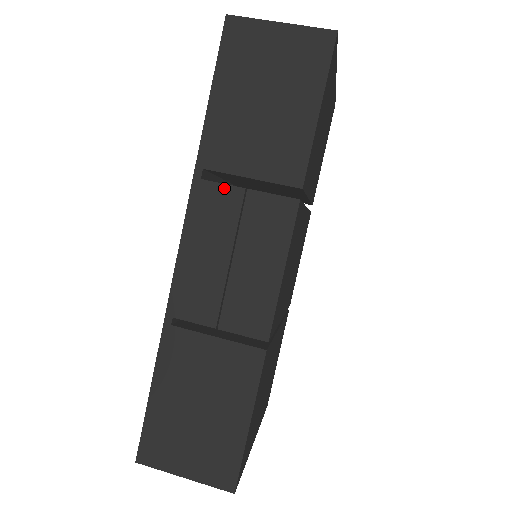
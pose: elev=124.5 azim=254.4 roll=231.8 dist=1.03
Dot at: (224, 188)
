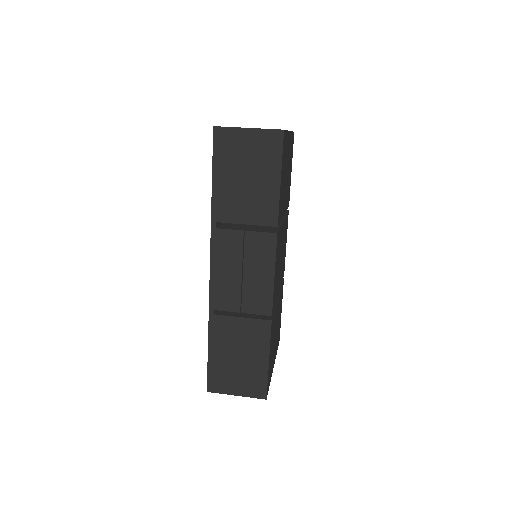
Dot at: (231, 232)
